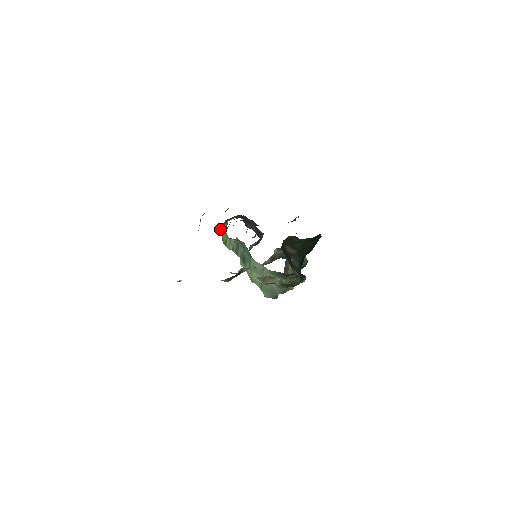
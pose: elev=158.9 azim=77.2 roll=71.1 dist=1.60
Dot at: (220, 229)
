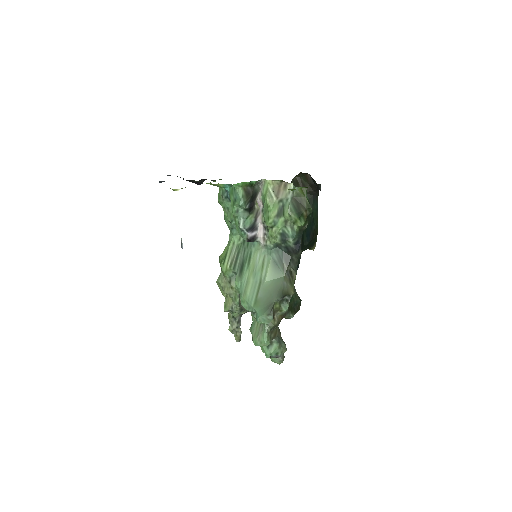
Dot at: (219, 256)
